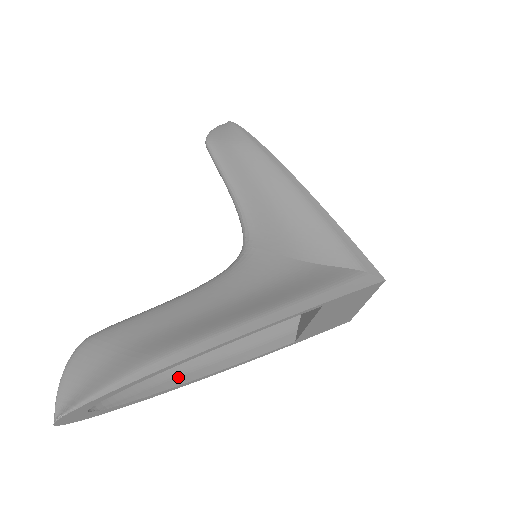
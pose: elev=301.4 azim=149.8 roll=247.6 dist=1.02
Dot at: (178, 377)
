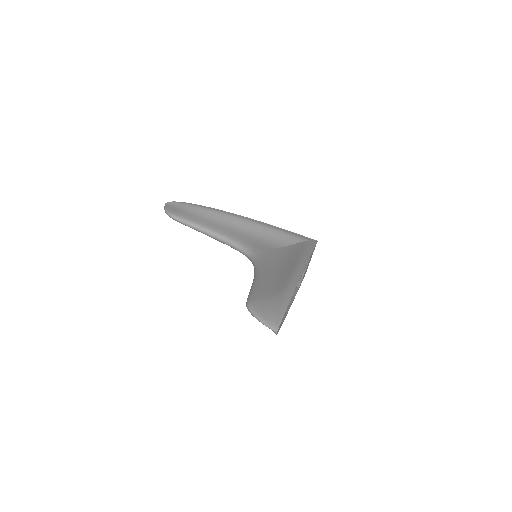
Dot at: occluded
